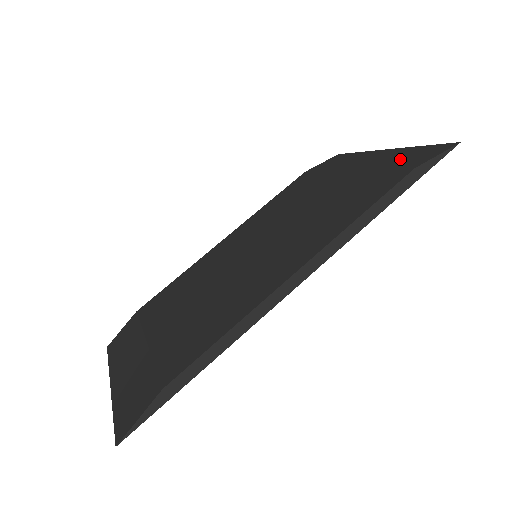
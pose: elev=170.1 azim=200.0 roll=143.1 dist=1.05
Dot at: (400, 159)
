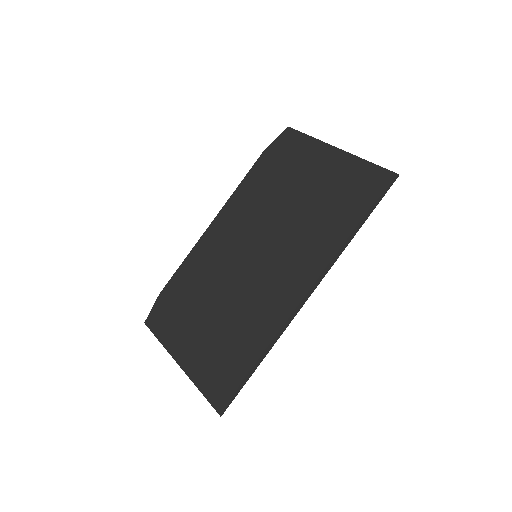
Dot at: (356, 179)
